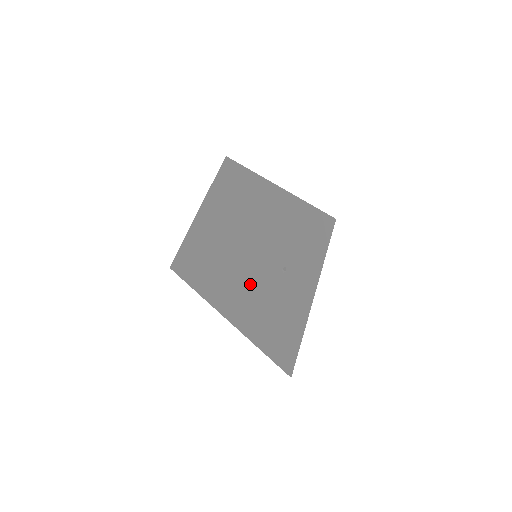
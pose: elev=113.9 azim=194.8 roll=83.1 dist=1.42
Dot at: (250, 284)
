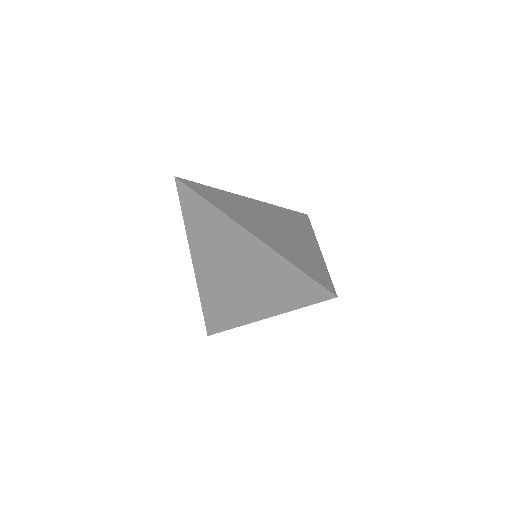
Dot at: (246, 306)
